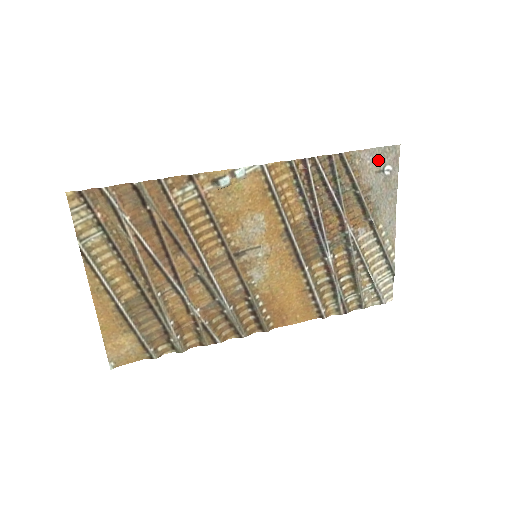
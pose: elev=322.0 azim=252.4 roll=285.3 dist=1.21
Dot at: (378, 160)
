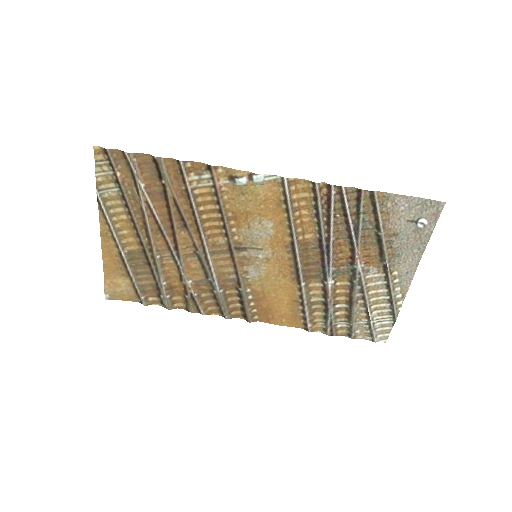
Dot at: (414, 210)
